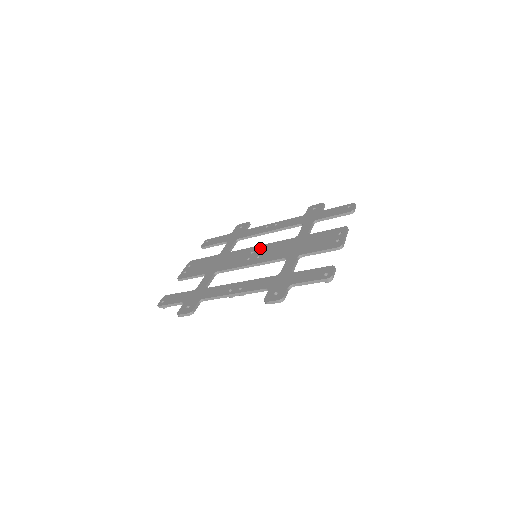
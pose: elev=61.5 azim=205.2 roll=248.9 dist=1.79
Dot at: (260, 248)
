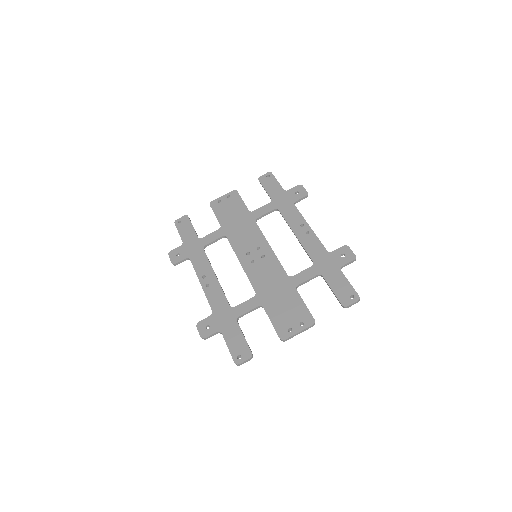
Dot at: (266, 251)
